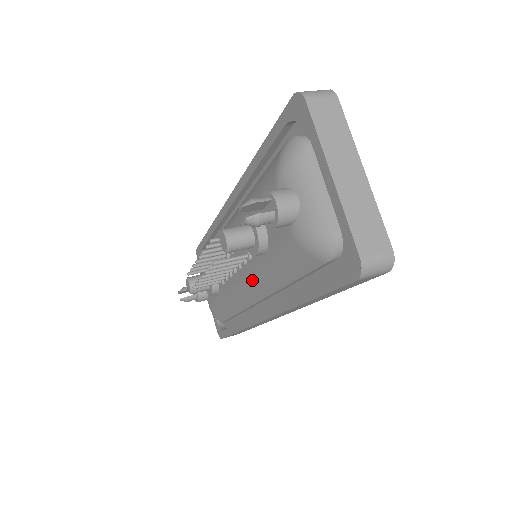
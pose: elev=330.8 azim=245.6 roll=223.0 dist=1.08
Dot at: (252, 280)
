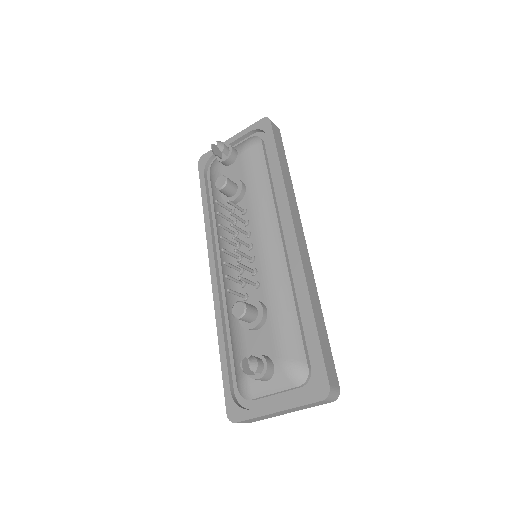
Dot at: (260, 218)
